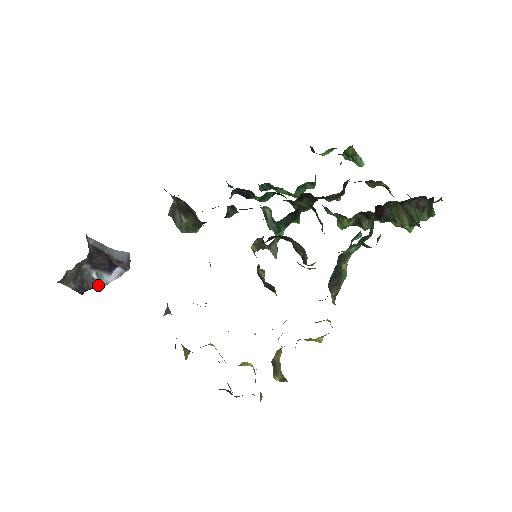
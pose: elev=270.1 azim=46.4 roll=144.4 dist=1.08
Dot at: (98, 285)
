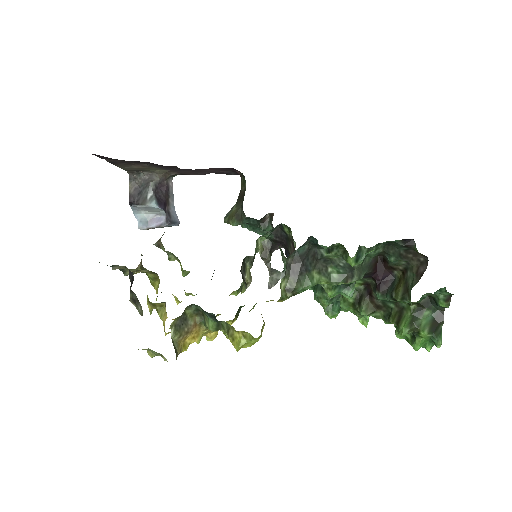
Dot at: (144, 204)
